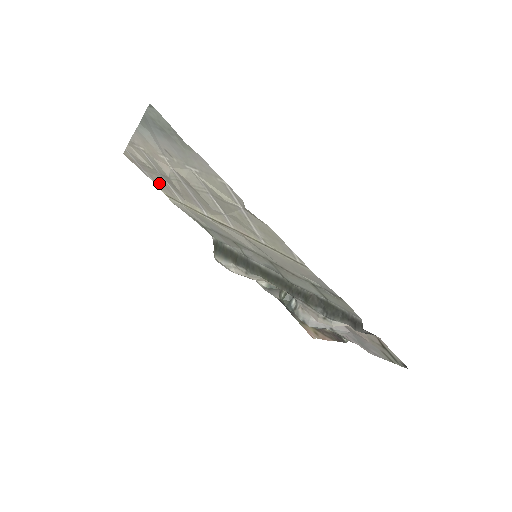
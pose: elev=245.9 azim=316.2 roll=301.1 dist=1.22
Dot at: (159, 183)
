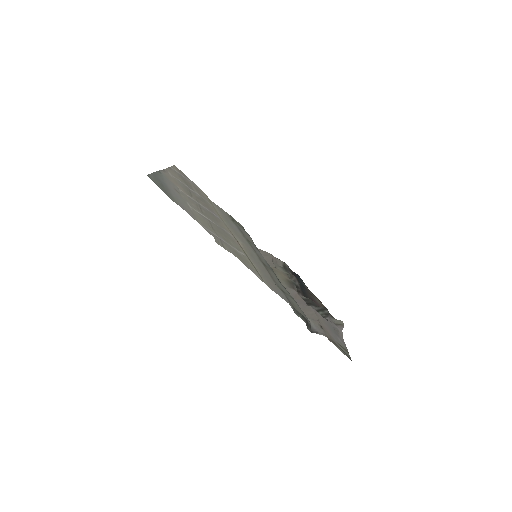
Dot at: (197, 189)
